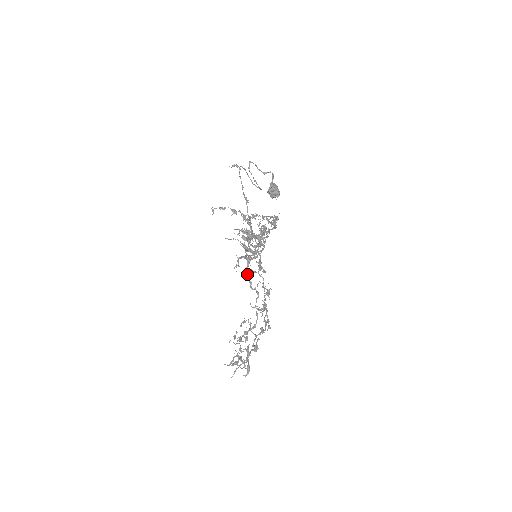
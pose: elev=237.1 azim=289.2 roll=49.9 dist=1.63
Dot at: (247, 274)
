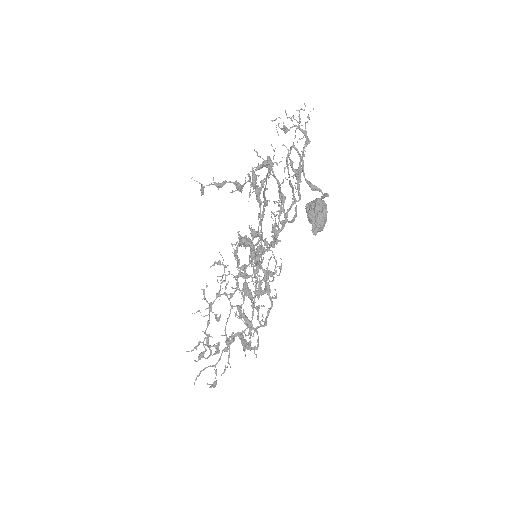
Dot at: (237, 256)
